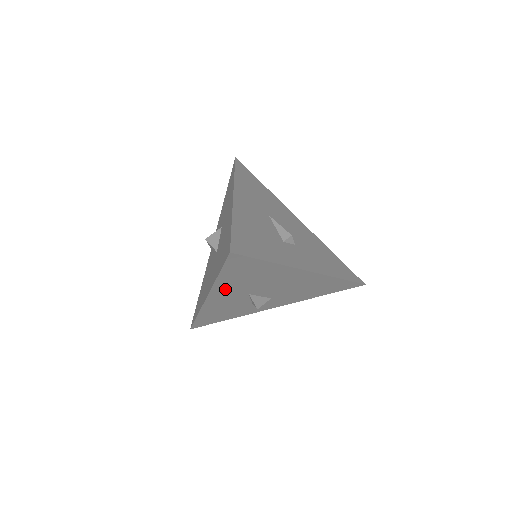
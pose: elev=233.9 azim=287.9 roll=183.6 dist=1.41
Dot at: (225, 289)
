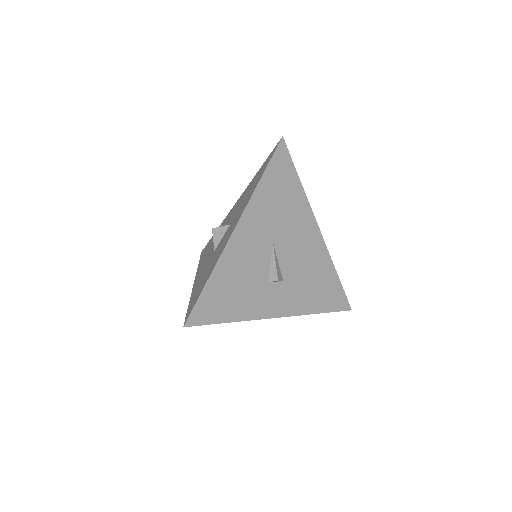
Dot at: occluded
